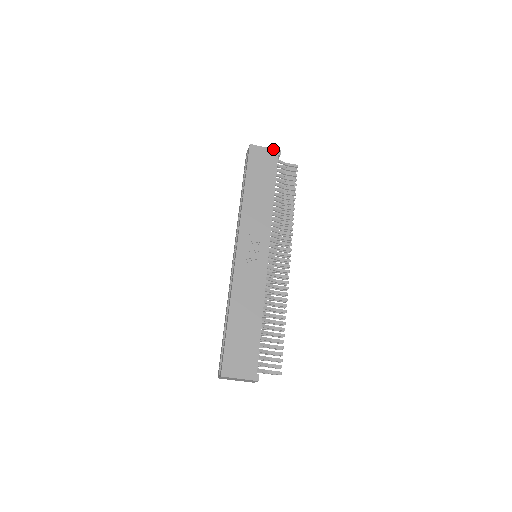
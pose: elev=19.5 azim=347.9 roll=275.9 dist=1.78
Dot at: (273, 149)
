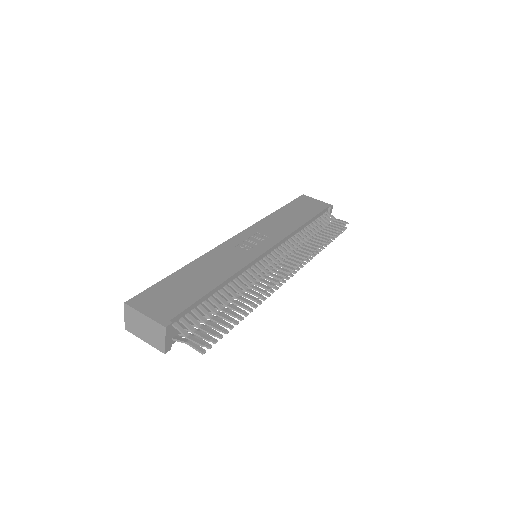
Dot at: (325, 203)
